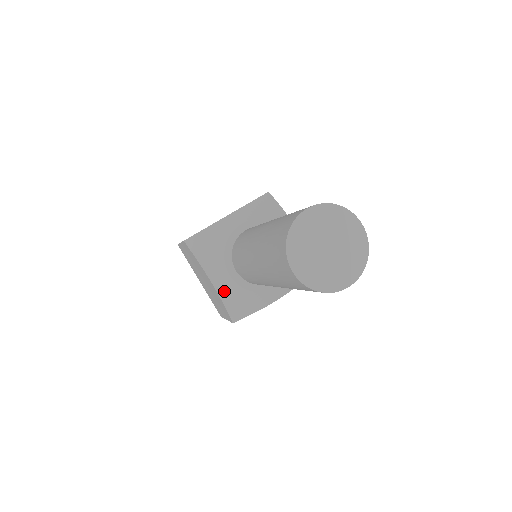
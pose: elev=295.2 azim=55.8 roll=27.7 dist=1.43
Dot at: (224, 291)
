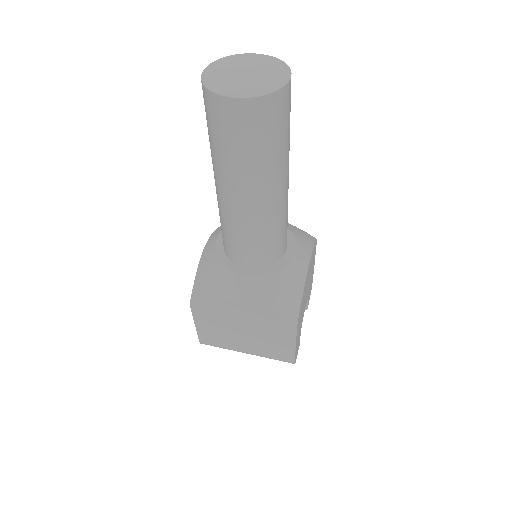
Dot at: (256, 296)
